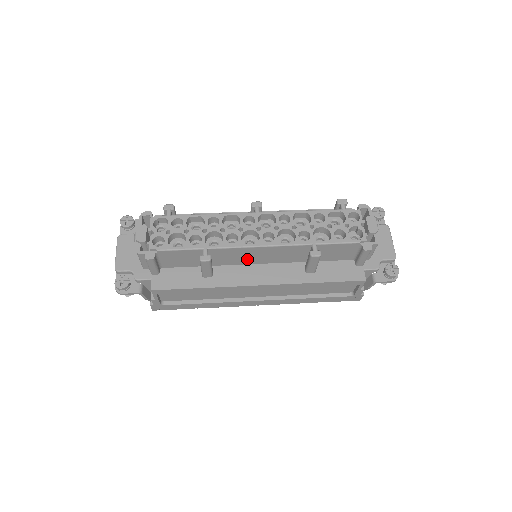
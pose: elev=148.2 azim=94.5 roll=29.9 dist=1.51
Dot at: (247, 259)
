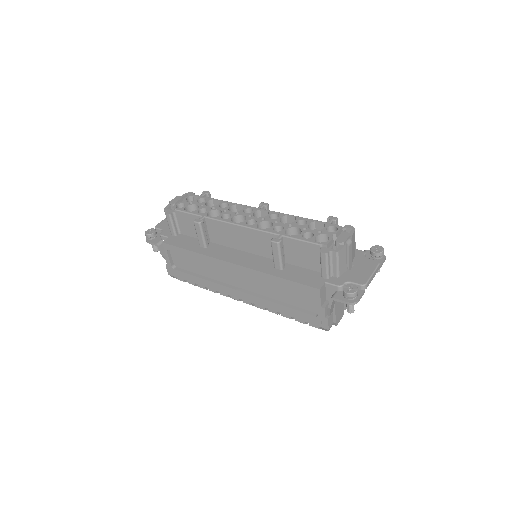
Dot at: (235, 241)
